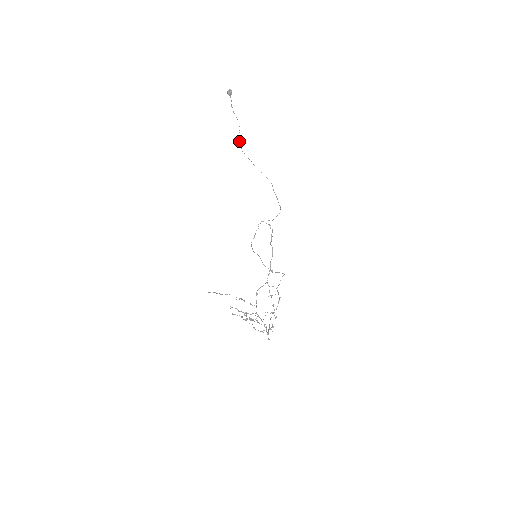
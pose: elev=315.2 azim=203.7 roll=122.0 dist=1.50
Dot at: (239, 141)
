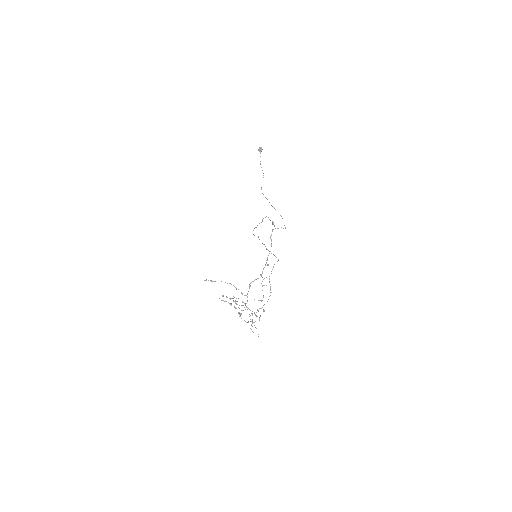
Dot at: occluded
